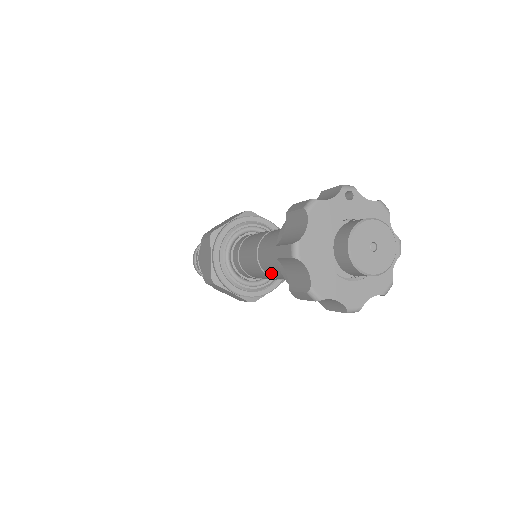
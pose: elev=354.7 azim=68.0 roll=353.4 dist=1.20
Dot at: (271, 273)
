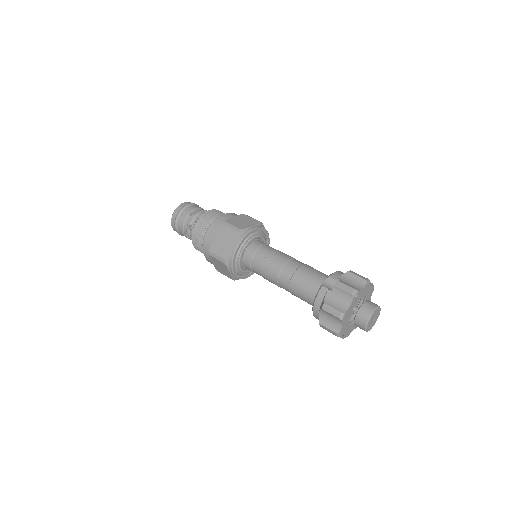
Dot at: occluded
